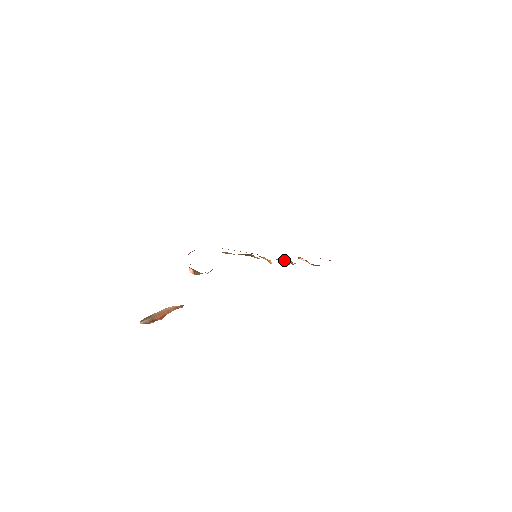
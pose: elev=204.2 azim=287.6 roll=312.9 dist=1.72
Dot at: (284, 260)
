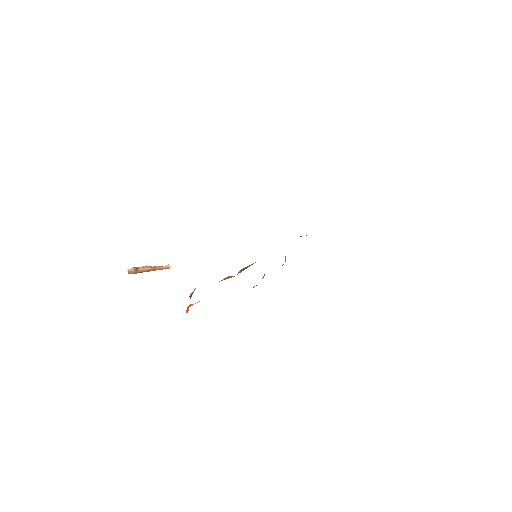
Dot at: occluded
